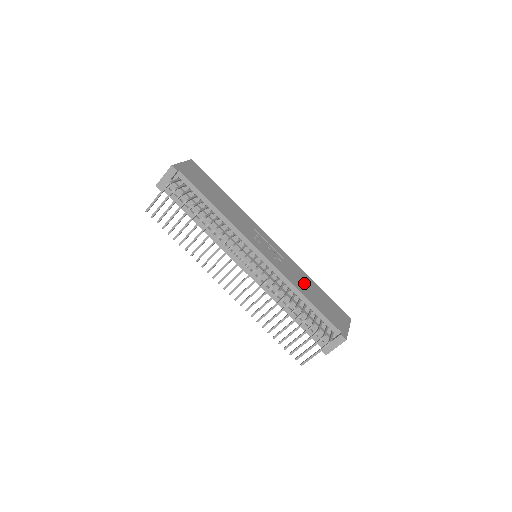
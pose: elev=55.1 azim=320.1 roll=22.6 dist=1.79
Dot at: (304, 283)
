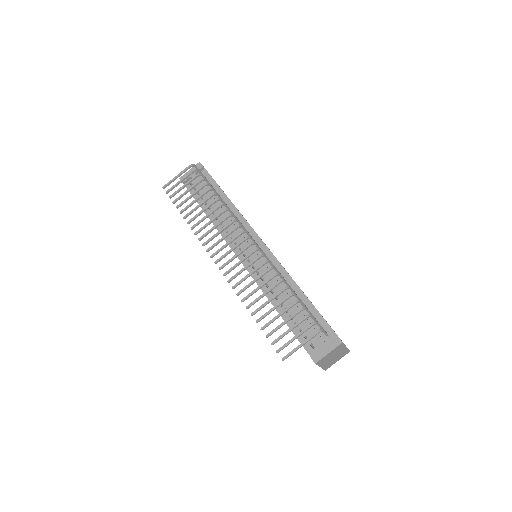
Dot at: occluded
